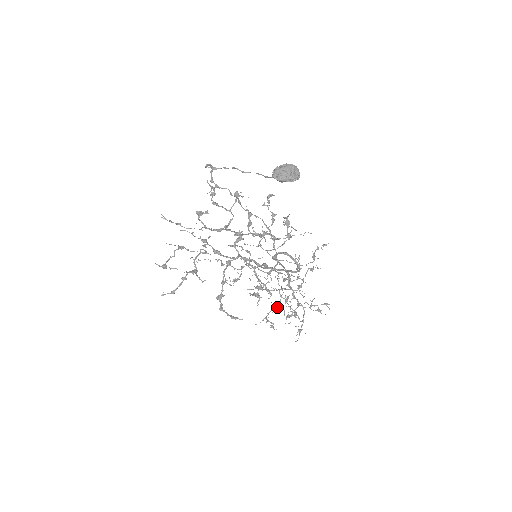
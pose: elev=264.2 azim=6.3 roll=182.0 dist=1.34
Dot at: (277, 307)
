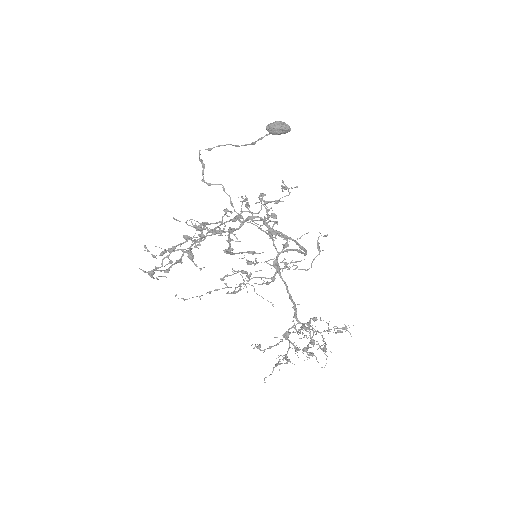
Dot at: occluded
